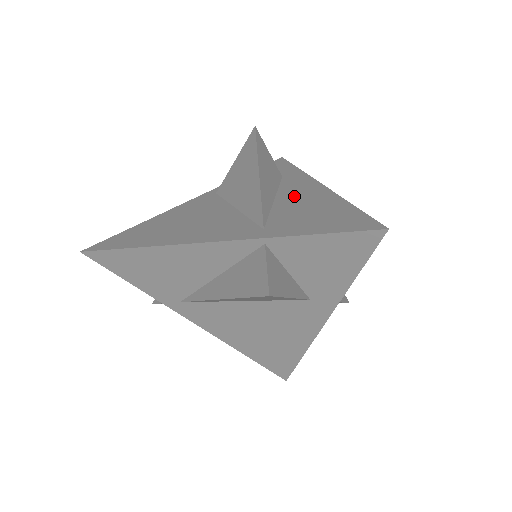
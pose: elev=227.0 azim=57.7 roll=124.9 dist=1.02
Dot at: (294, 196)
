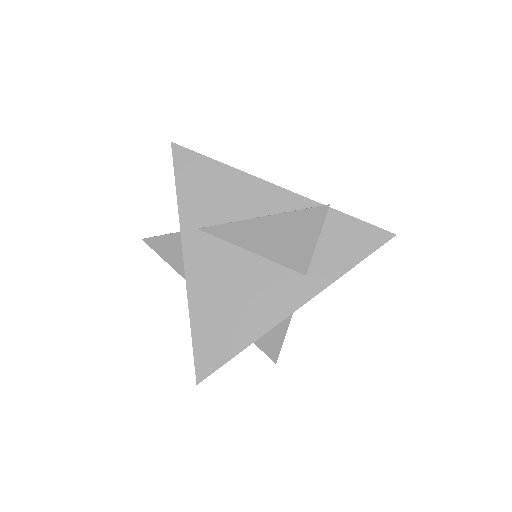
Dot at: occluded
